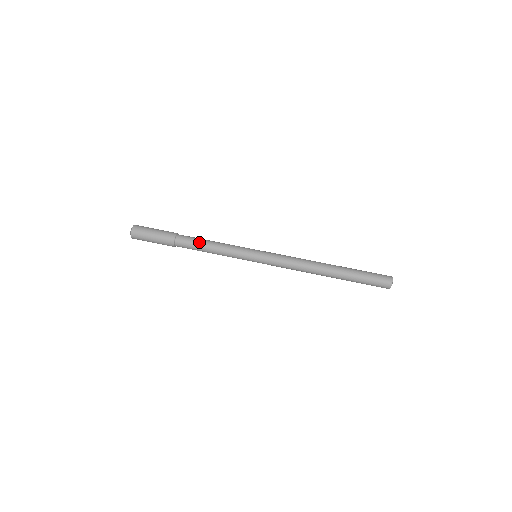
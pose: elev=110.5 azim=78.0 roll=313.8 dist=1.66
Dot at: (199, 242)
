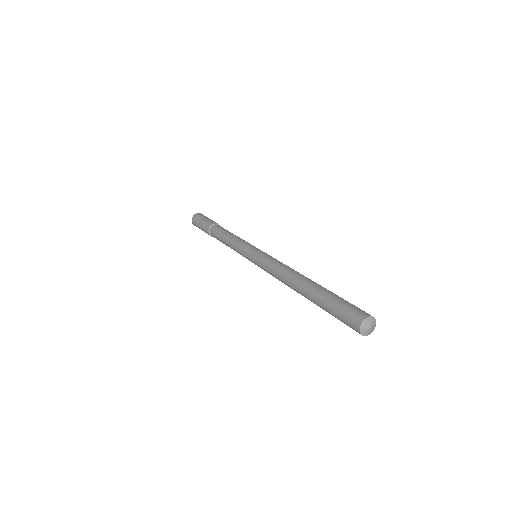
Dot at: (222, 233)
